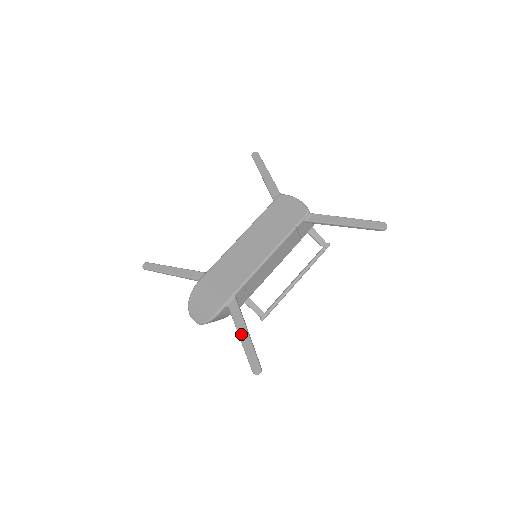
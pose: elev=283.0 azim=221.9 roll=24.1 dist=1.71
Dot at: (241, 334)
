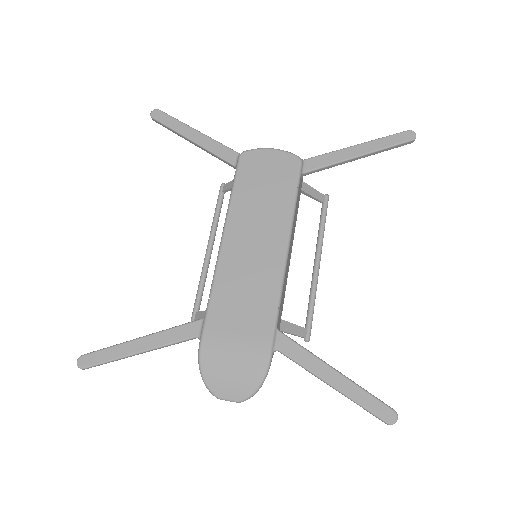
Dot at: (329, 379)
